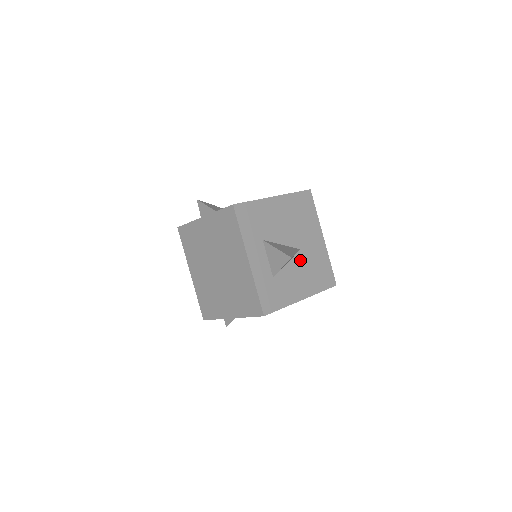
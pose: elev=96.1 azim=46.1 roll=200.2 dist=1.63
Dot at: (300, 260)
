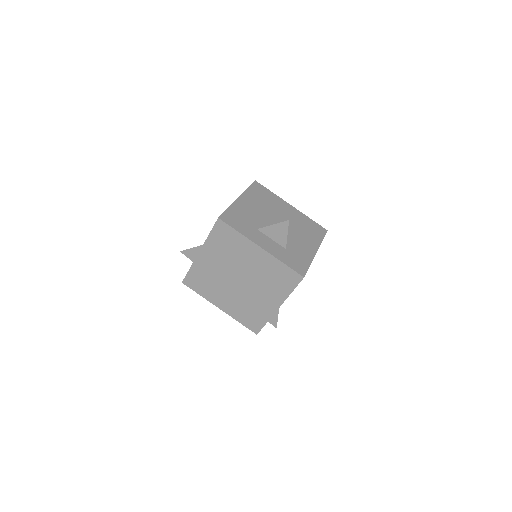
Dot at: (291, 228)
